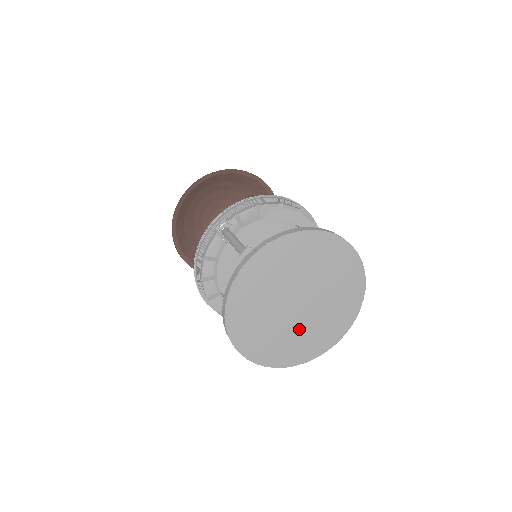
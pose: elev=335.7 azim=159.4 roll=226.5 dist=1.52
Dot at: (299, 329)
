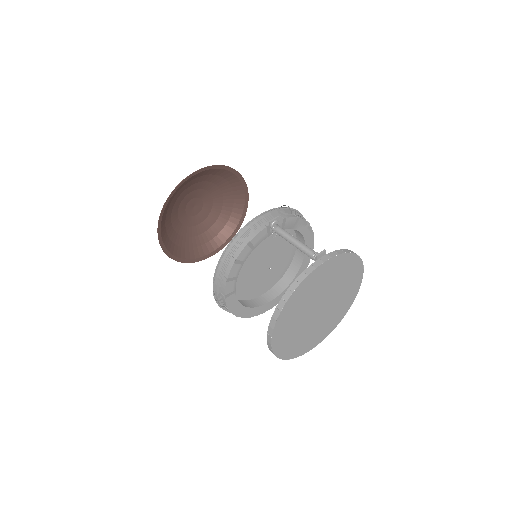
Dot at: (307, 329)
